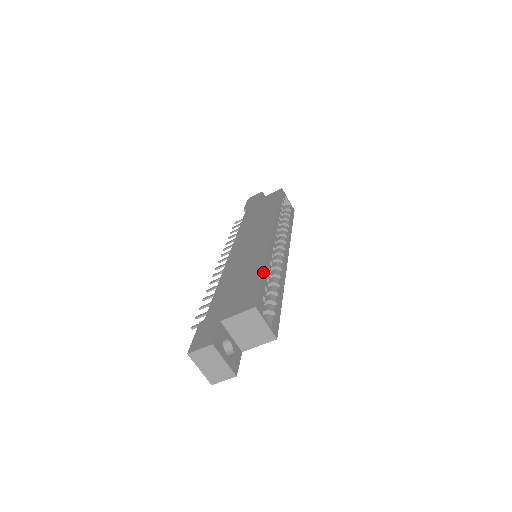
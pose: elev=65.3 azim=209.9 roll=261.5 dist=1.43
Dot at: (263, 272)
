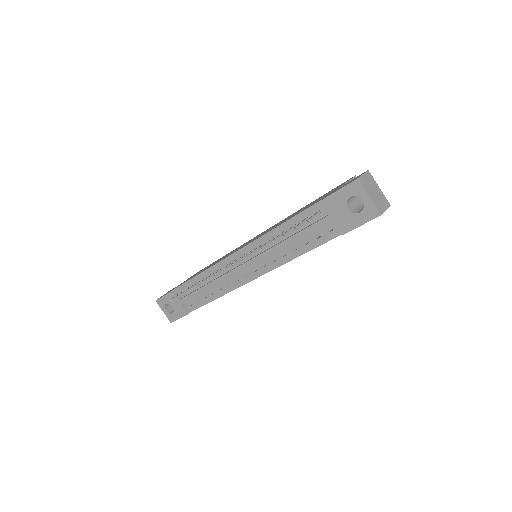
Dot at: occluded
